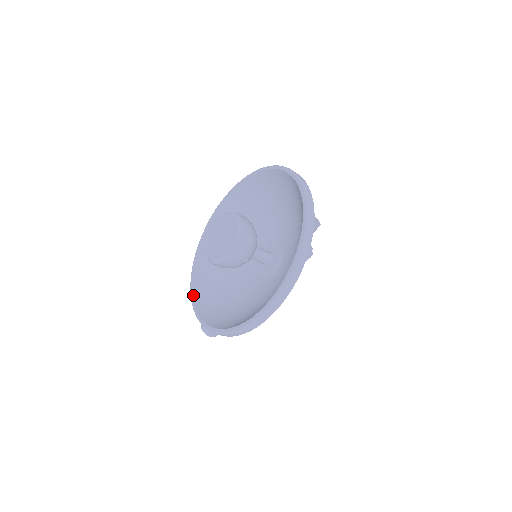
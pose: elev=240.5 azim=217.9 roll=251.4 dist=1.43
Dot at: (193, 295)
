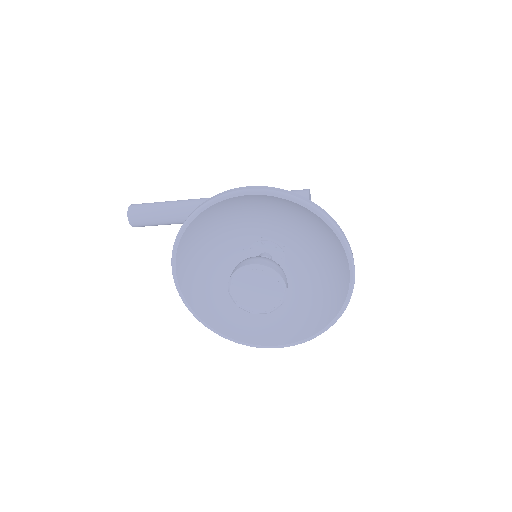
Dot at: (177, 274)
